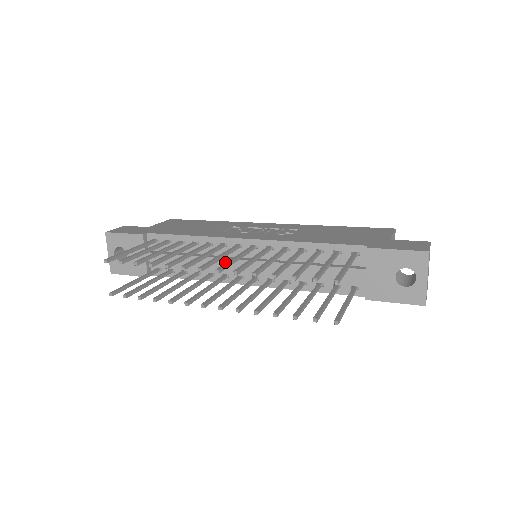
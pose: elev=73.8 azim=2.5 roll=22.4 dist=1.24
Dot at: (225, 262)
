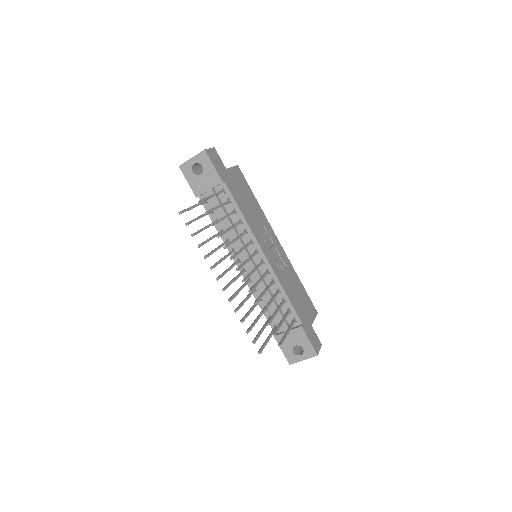
Dot at: occluded
